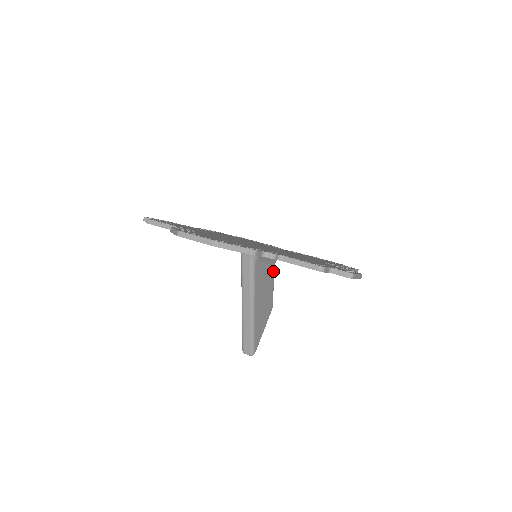
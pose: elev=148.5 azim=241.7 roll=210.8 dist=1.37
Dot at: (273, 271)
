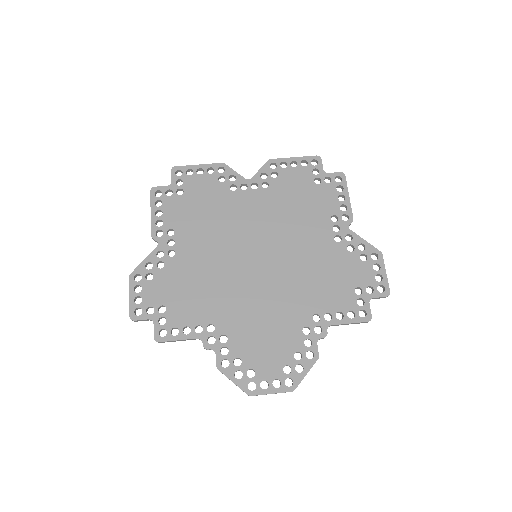
Dot at: occluded
